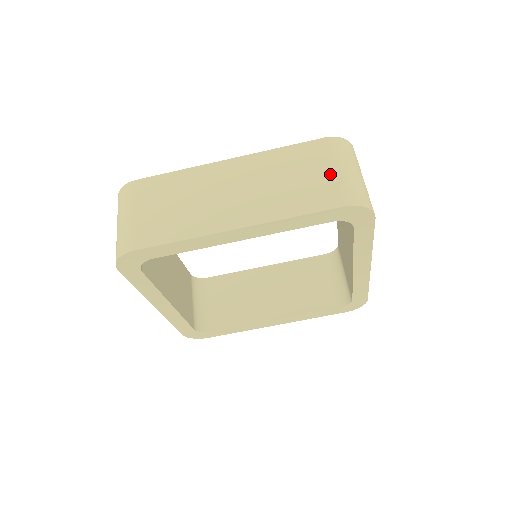
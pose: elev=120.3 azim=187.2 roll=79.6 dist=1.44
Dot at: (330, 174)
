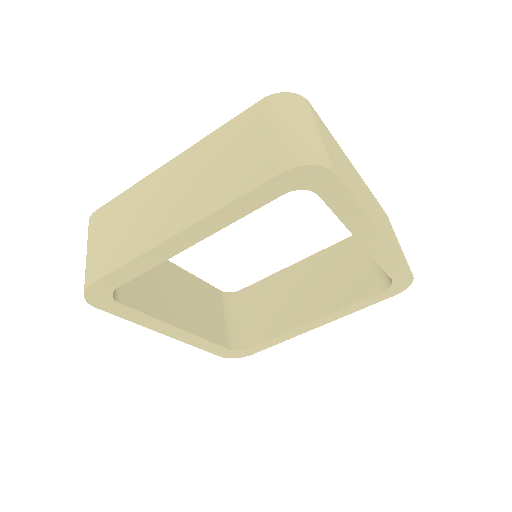
Dot at: (267, 139)
